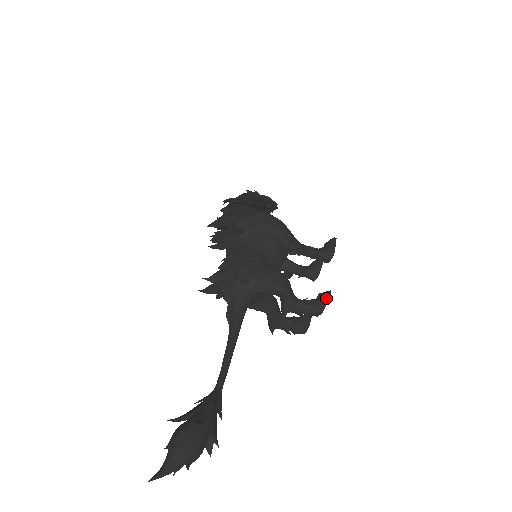
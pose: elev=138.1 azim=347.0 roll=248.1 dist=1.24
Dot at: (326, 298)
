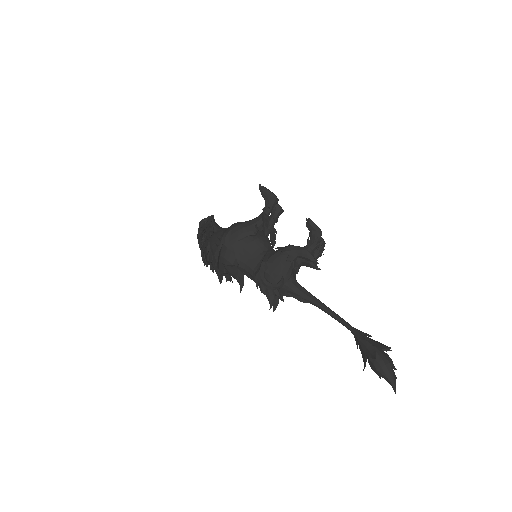
Dot at: (313, 225)
